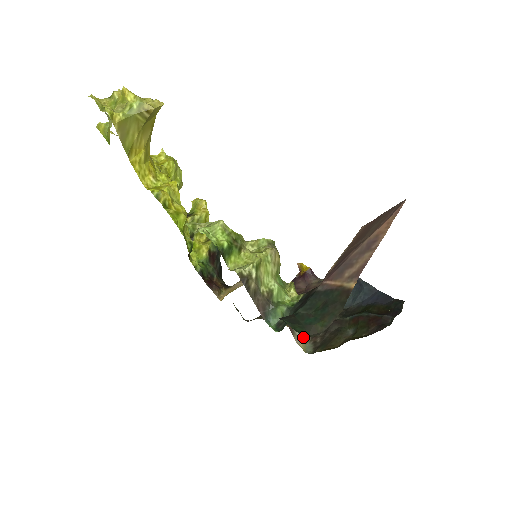
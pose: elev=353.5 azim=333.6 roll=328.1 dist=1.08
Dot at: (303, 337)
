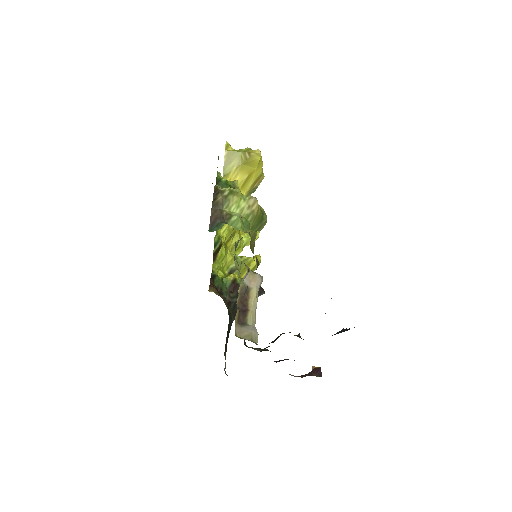
Dot at: (247, 334)
